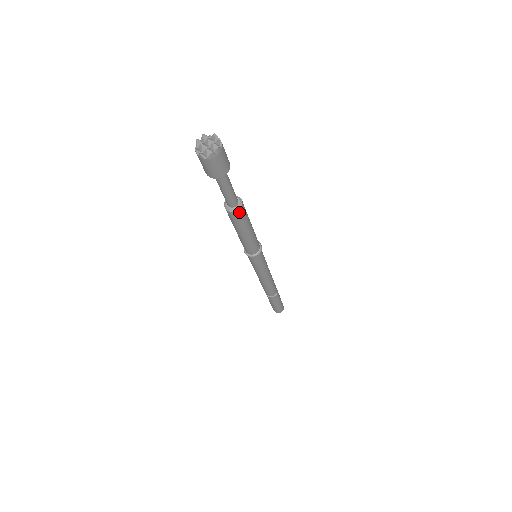
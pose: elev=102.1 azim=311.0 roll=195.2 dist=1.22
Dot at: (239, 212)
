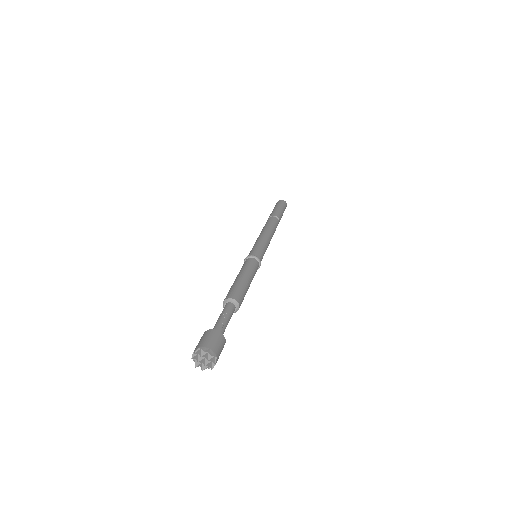
Dot at: occluded
